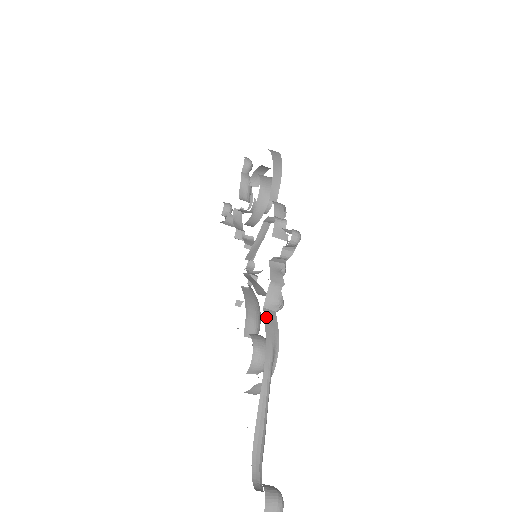
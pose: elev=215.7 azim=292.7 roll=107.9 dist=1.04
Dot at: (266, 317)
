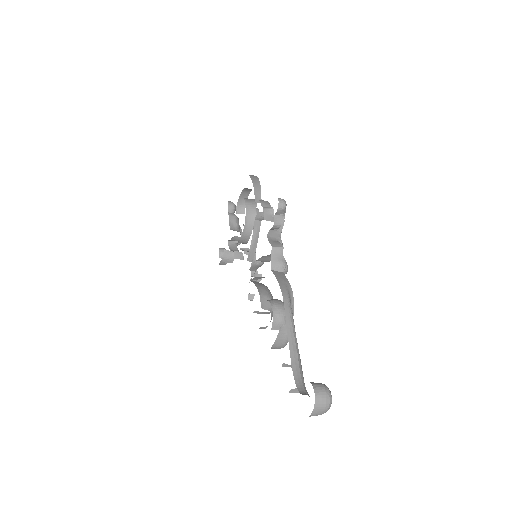
Dot at: (275, 275)
